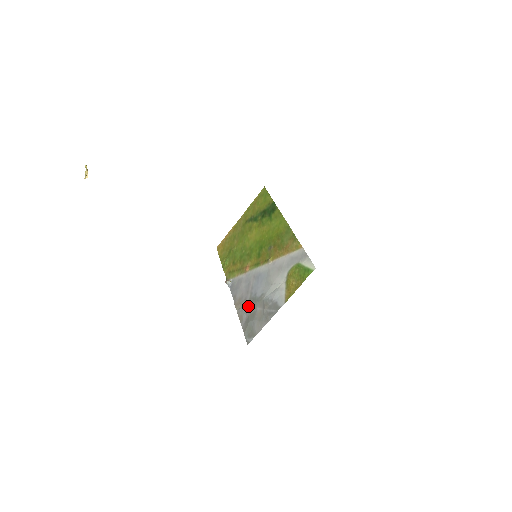
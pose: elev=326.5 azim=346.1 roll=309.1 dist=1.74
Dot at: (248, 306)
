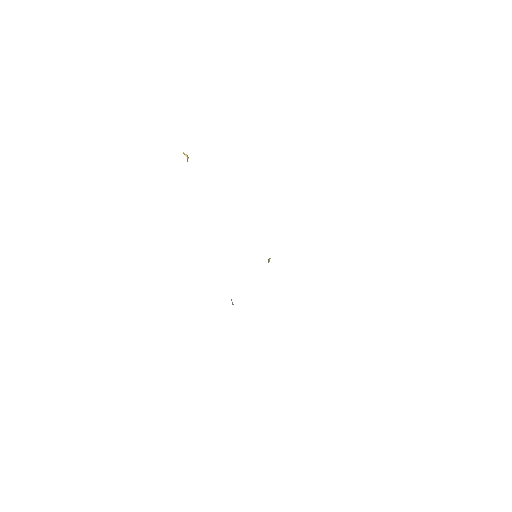
Dot at: occluded
